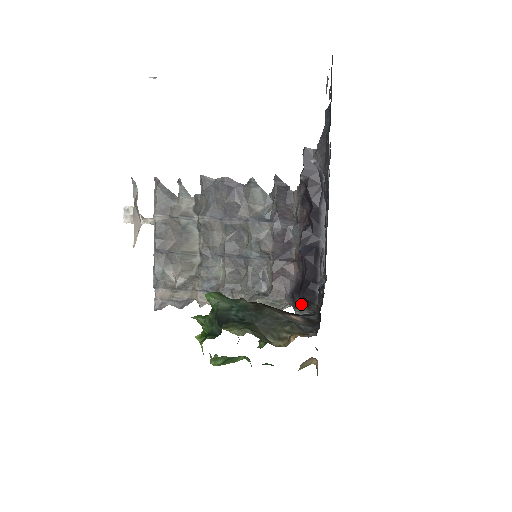
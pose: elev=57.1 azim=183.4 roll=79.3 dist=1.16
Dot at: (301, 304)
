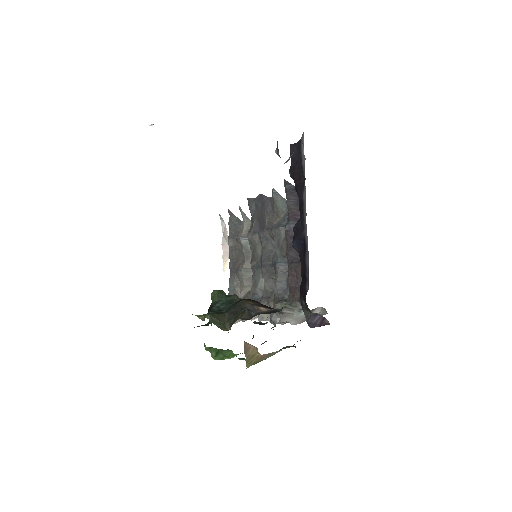
Dot at: (305, 305)
